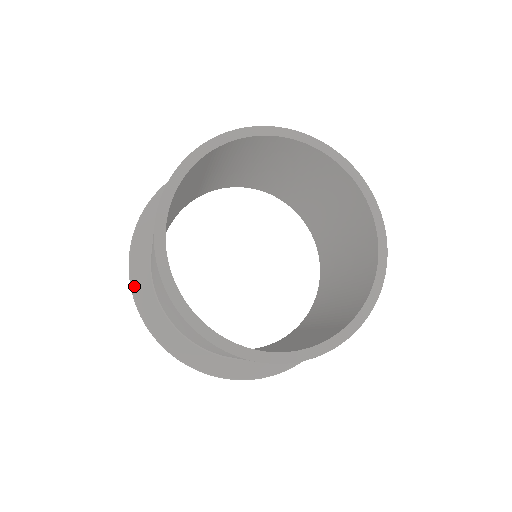
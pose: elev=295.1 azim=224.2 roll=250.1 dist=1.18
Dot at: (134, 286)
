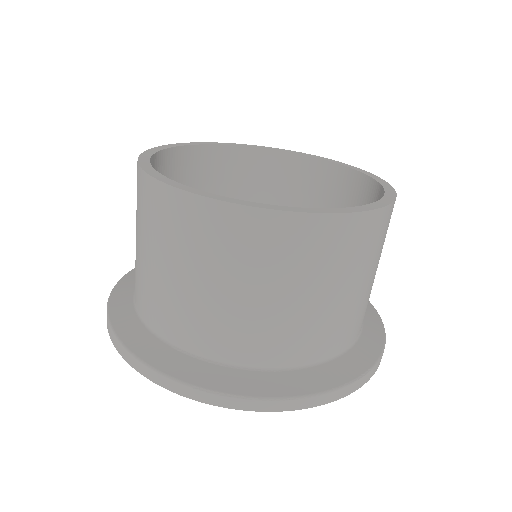
Dot at: (120, 283)
